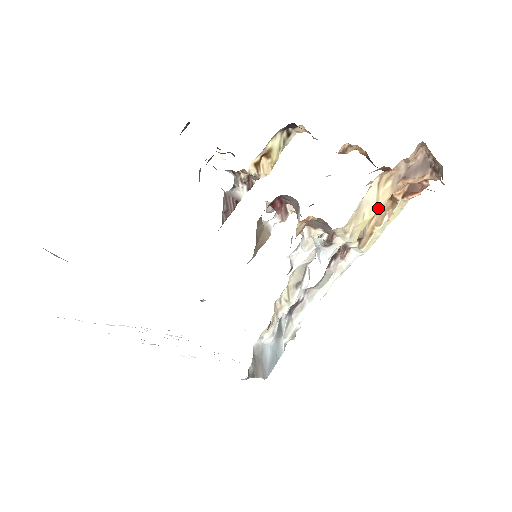
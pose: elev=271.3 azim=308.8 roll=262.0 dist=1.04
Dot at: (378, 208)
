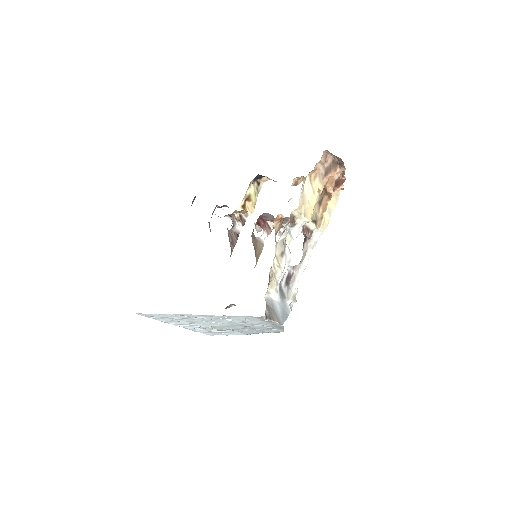
Dot at: (317, 196)
